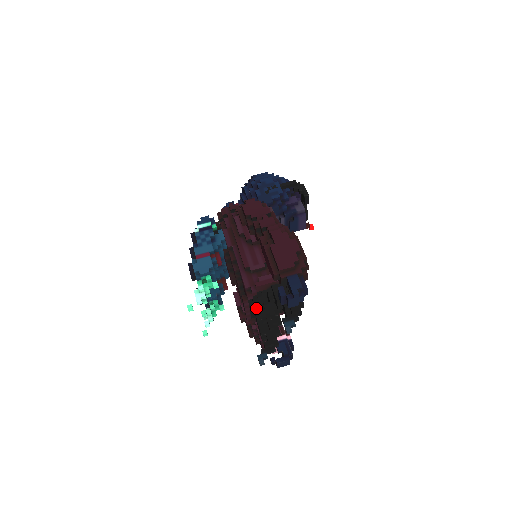
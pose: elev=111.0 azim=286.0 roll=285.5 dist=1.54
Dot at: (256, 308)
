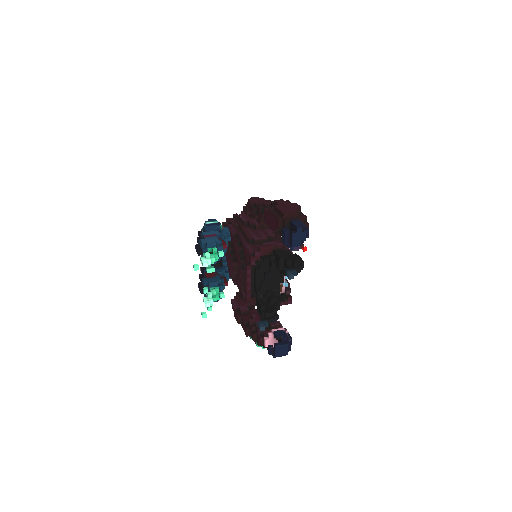
Dot at: (257, 282)
